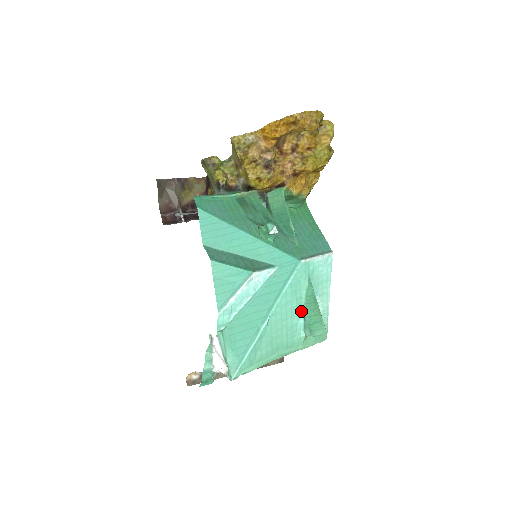
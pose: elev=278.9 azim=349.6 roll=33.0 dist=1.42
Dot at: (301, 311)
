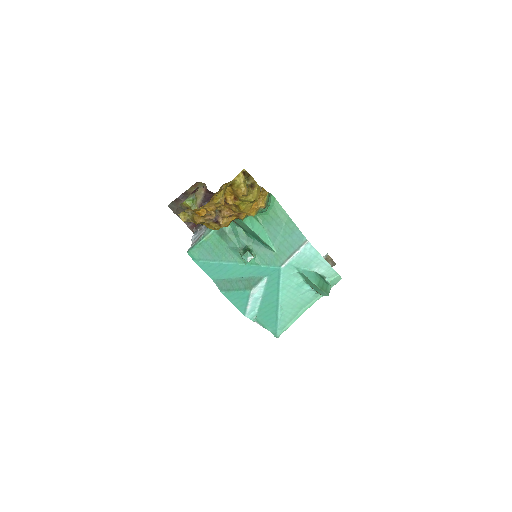
Dot at: (305, 283)
